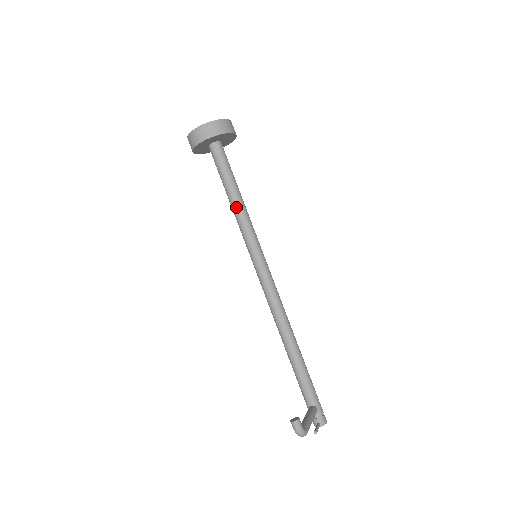
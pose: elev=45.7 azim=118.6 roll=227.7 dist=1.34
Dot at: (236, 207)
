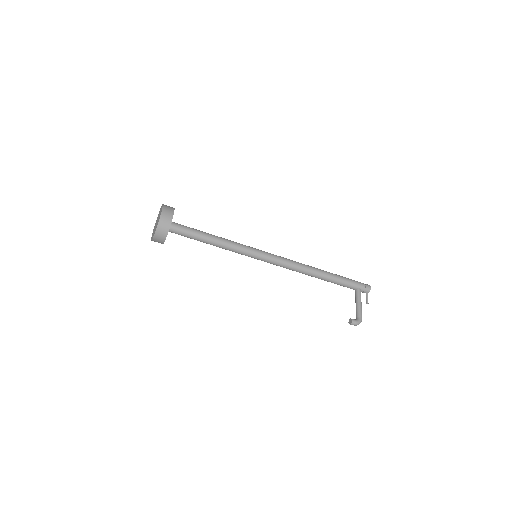
Dot at: (219, 247)
